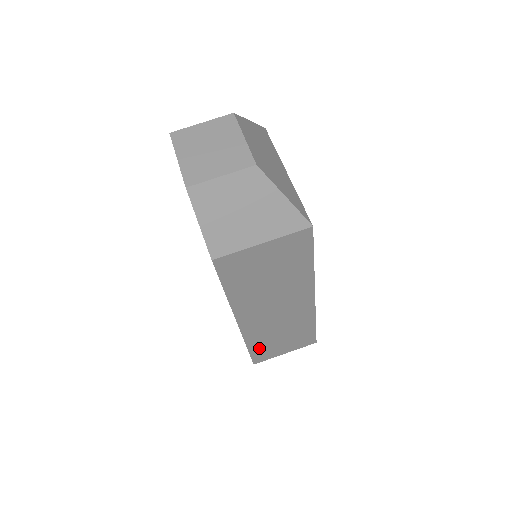
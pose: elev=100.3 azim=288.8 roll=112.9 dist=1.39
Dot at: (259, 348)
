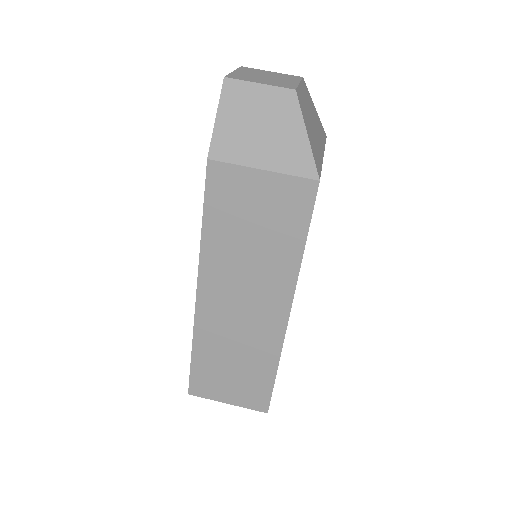
Dot at: (204, 365)
